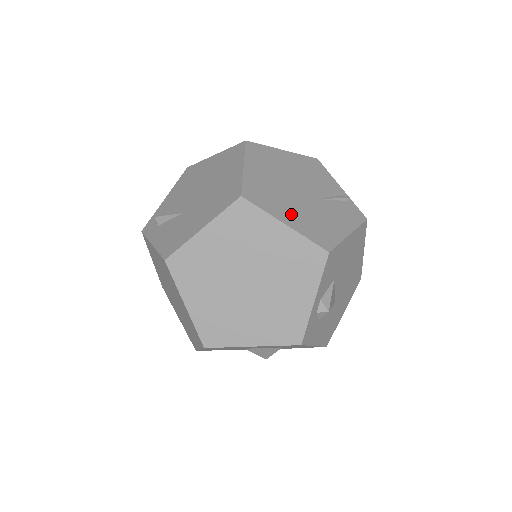
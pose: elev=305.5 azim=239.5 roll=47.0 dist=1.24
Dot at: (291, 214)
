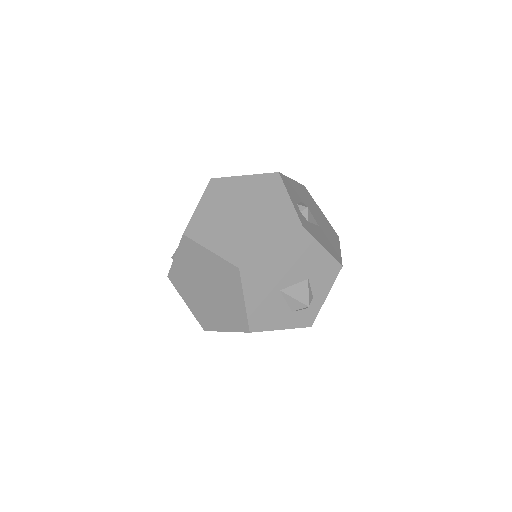
Dot at: occluded
